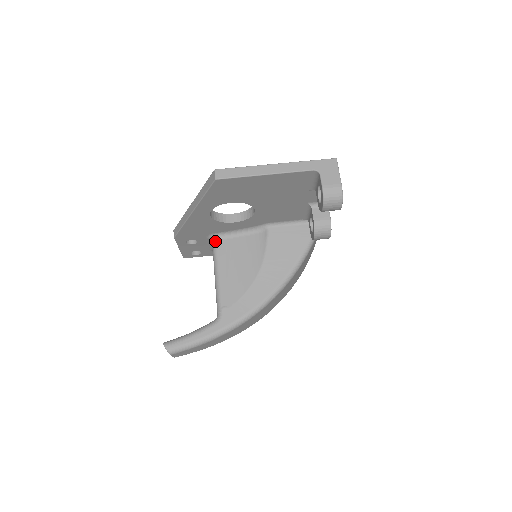
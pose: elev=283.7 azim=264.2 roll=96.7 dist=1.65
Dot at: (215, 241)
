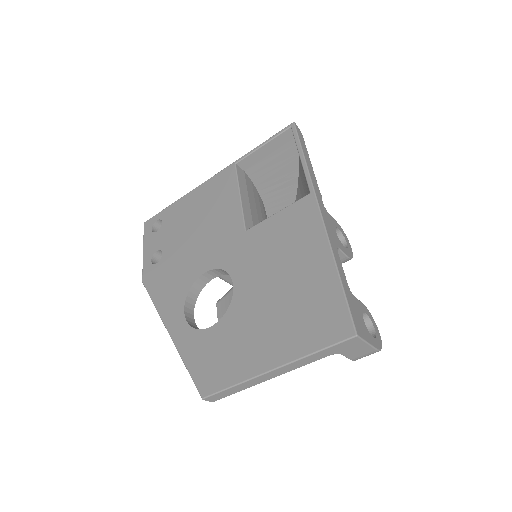
Dot at: occluded
